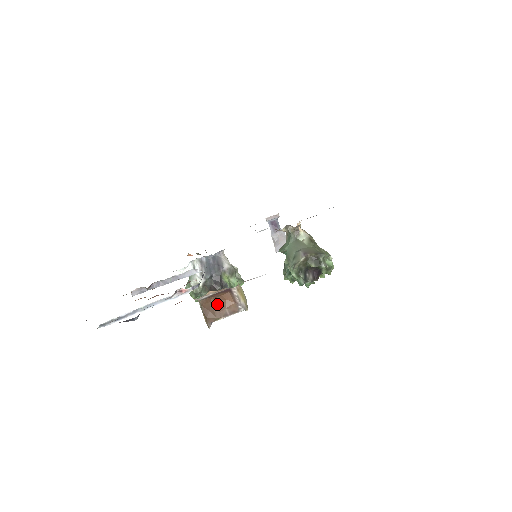
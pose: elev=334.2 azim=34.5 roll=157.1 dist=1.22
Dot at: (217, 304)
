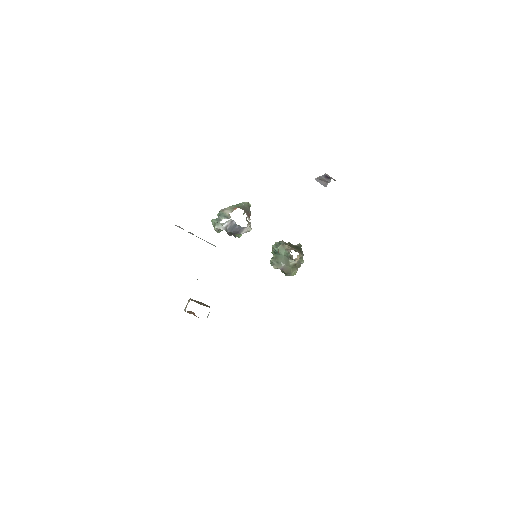
Dot at: (193, 313)
